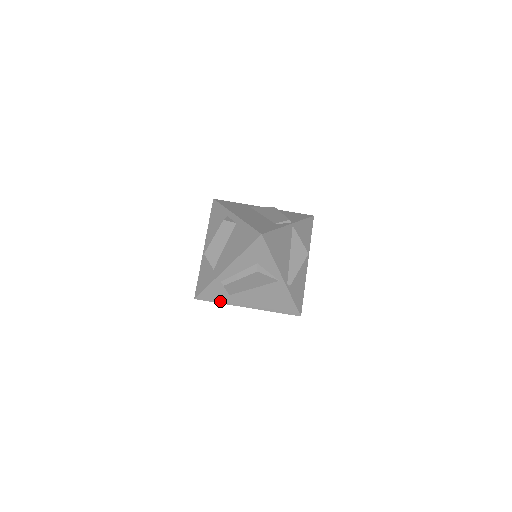
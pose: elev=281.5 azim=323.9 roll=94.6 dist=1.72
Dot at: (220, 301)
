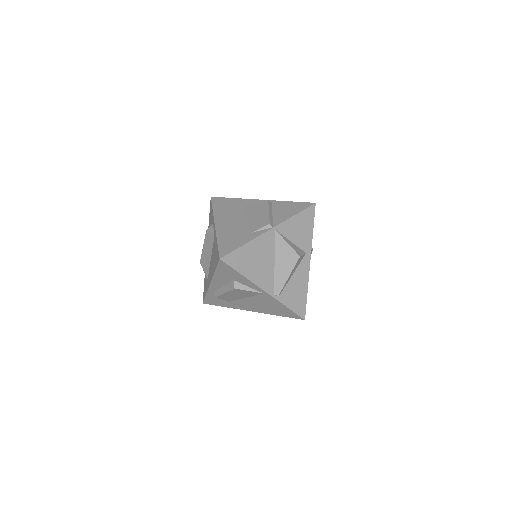
Dot at: (224, 306)
